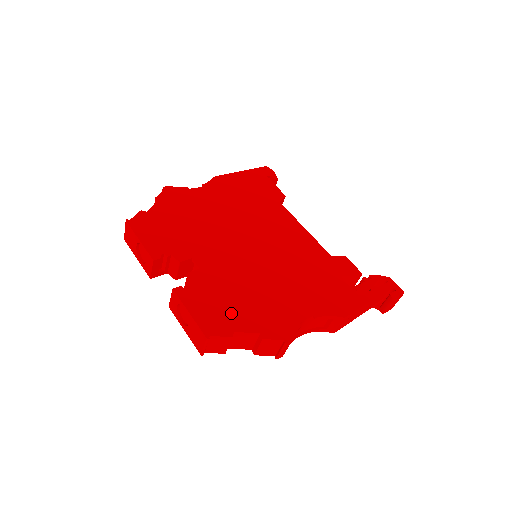
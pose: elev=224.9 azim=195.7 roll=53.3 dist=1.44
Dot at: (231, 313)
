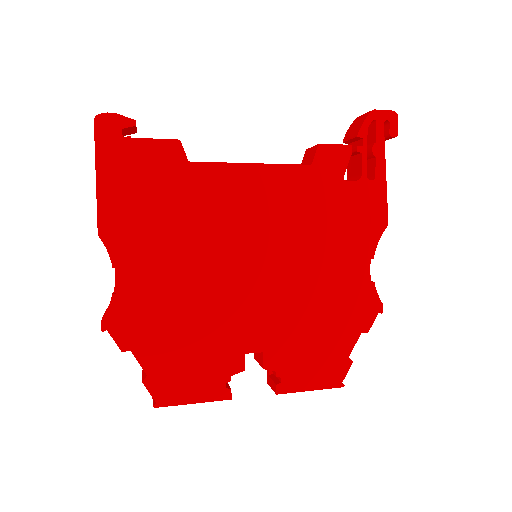
Dot at: (329, 349)
